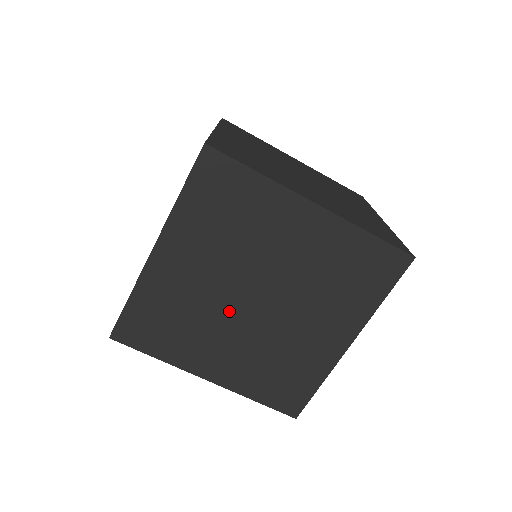
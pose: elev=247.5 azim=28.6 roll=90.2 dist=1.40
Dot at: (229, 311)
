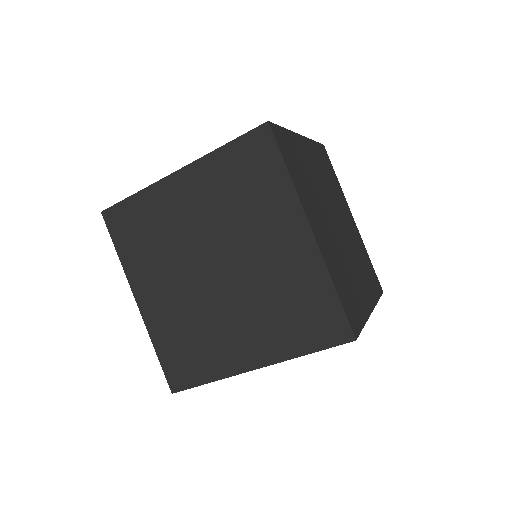
Dot at: (191, 262)
